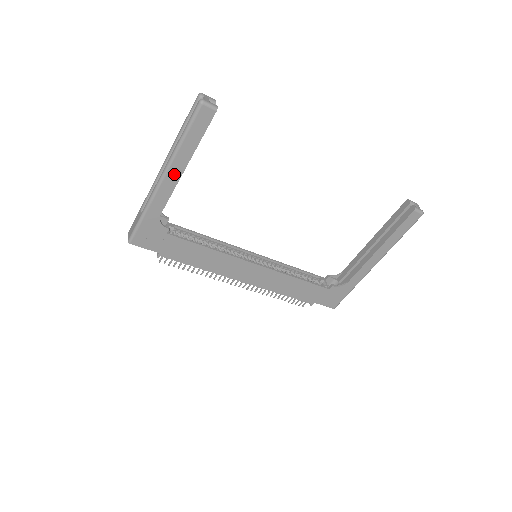
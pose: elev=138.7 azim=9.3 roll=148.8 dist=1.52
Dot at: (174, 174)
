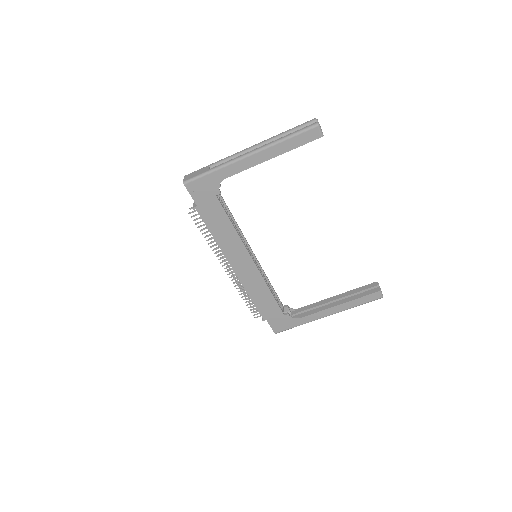
Dot at: (260, 157)
